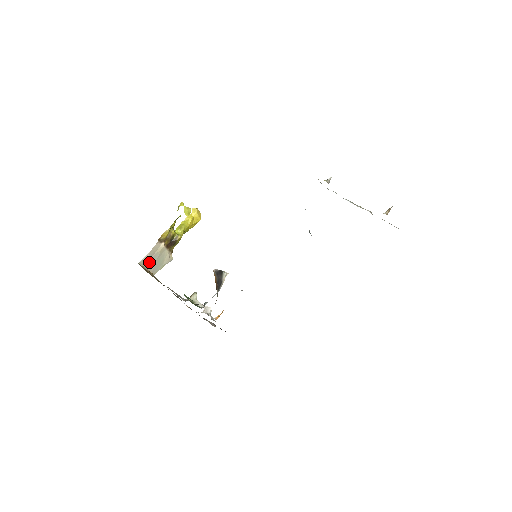
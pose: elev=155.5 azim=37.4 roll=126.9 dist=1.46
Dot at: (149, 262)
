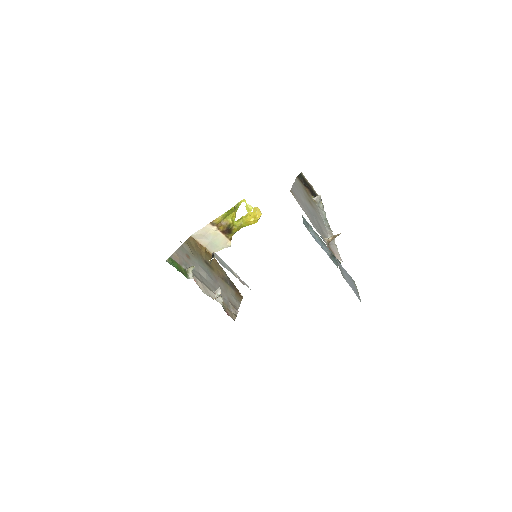
Dot at: (204, 239)
